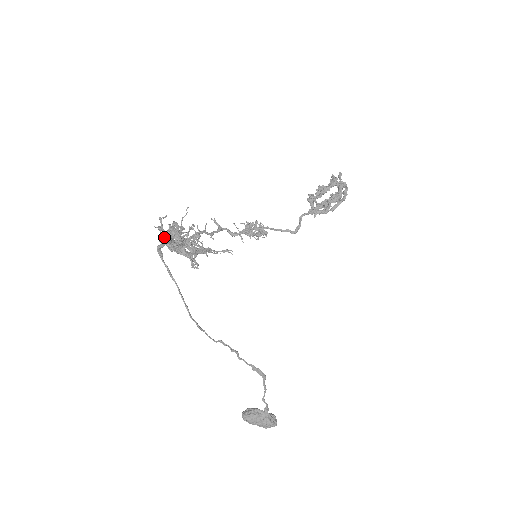
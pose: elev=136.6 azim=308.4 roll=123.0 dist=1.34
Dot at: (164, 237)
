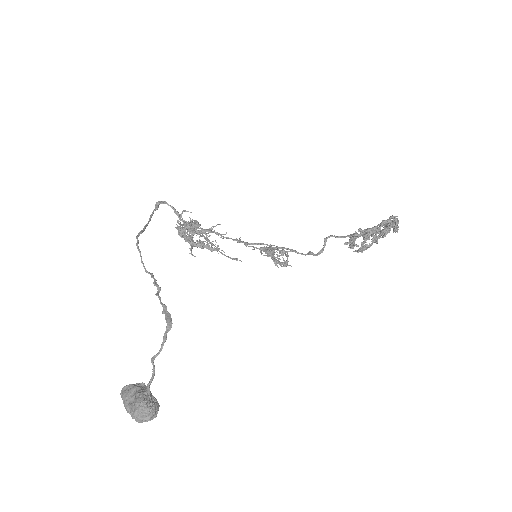
Dot at: (180, 223)
